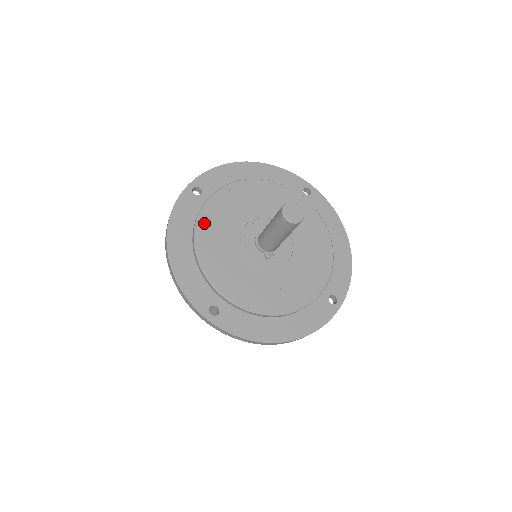
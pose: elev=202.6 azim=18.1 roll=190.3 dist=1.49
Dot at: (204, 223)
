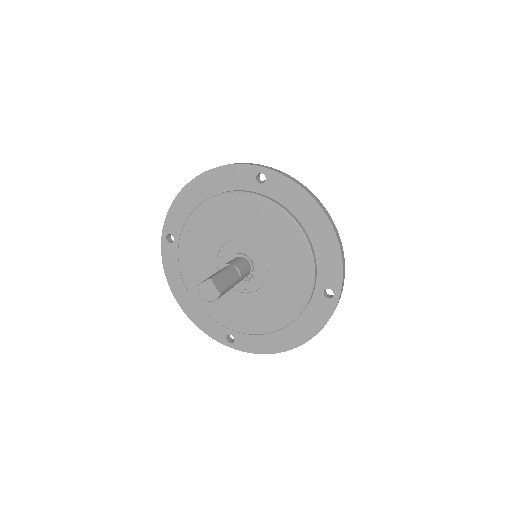
Dot at: (186, 272)
